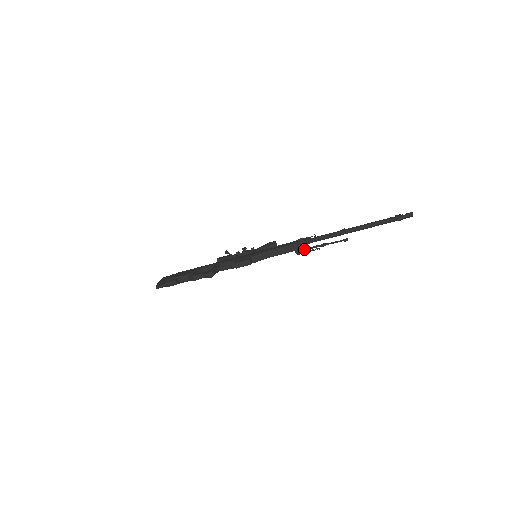
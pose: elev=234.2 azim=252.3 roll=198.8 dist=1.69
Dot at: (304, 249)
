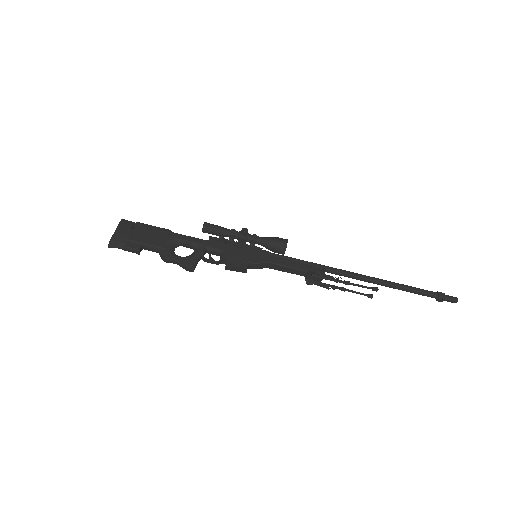
Dot at: (318, 283)
